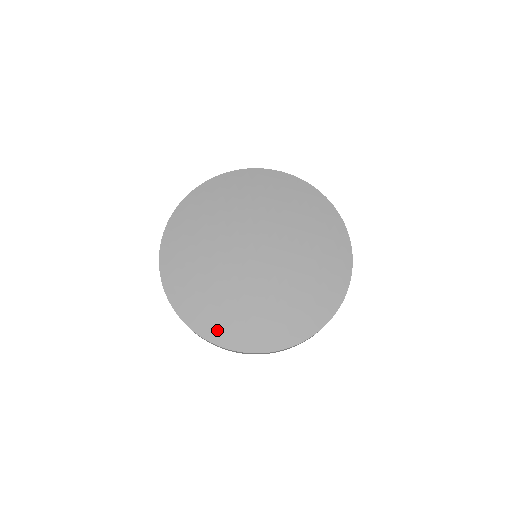
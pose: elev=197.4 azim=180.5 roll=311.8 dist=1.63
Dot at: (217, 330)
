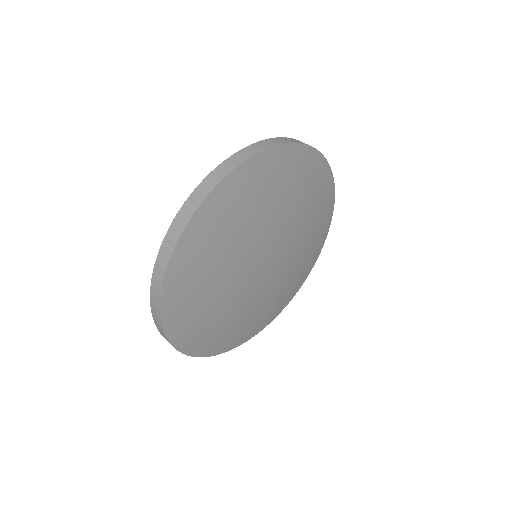
Dot at: (208, 346)
